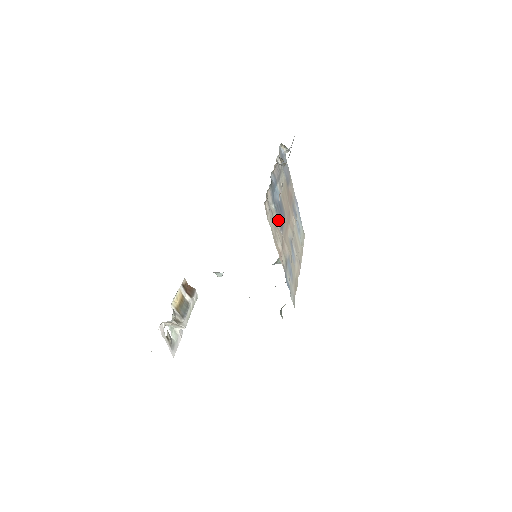
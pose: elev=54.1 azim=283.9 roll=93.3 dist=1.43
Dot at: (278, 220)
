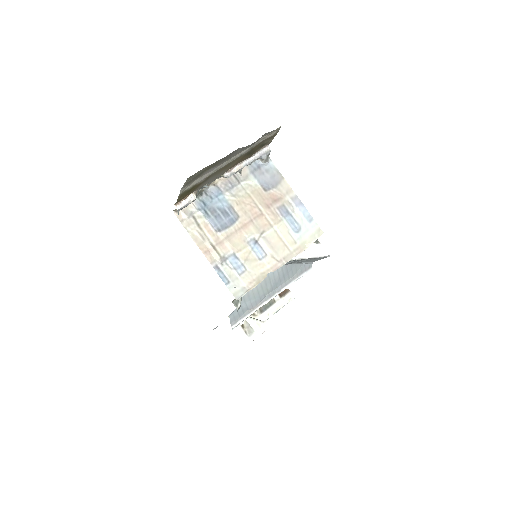
Dot at: (211, 223)
